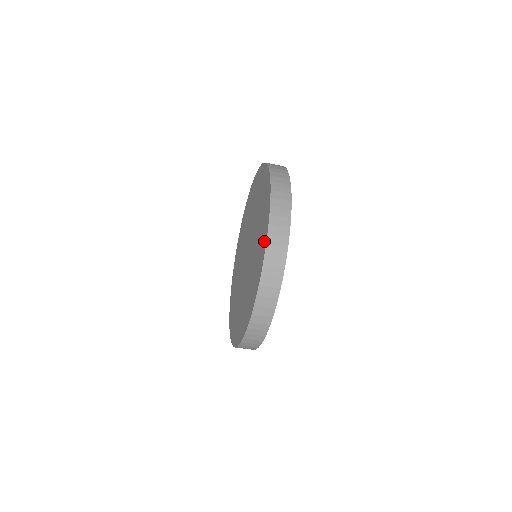
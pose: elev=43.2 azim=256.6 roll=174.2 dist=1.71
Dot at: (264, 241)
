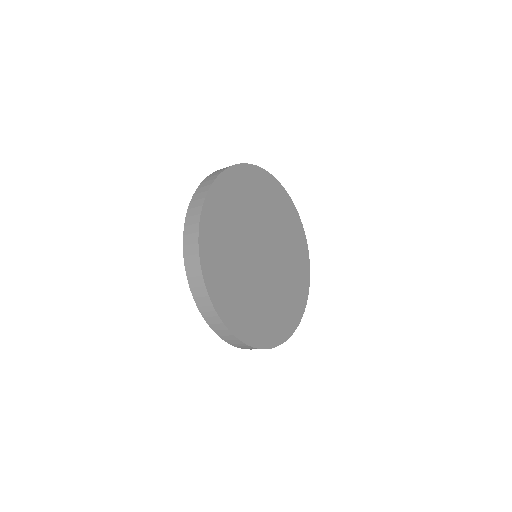
Dot at: occluded
